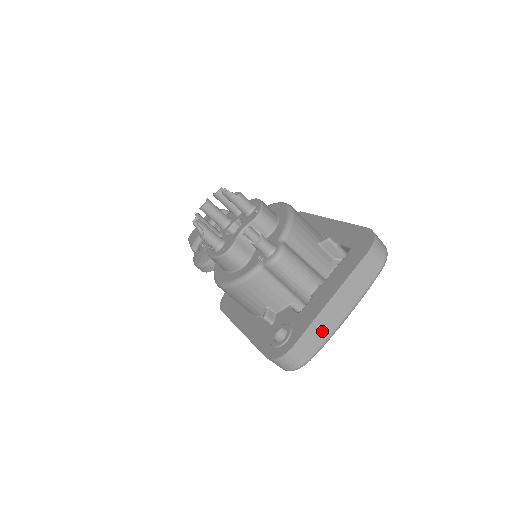
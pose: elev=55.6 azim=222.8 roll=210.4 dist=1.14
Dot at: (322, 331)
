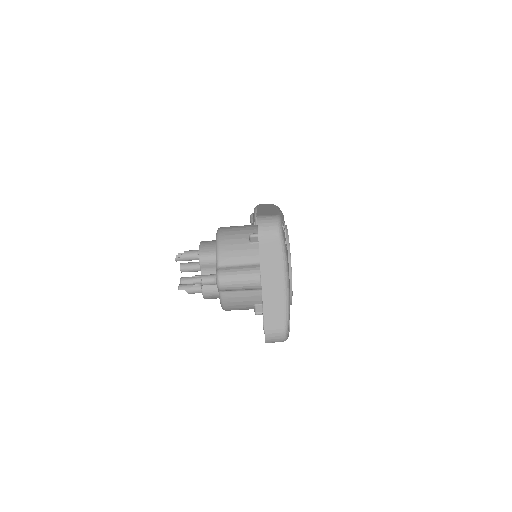
Dot at: (276, 308)
